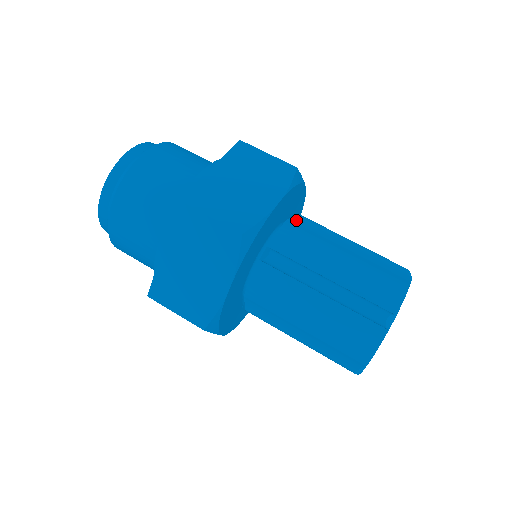
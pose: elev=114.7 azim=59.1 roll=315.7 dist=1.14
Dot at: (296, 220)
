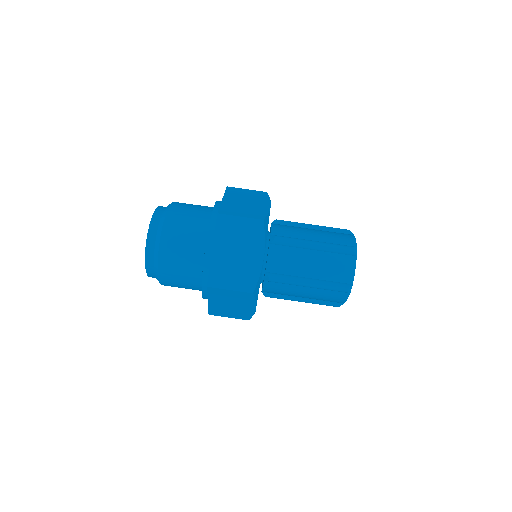
Dot at: (277, 222)
